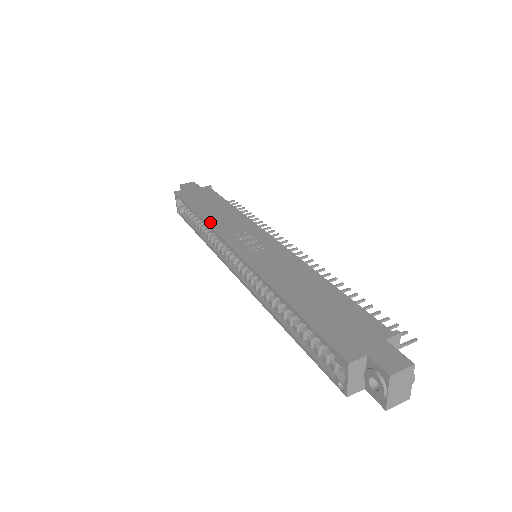
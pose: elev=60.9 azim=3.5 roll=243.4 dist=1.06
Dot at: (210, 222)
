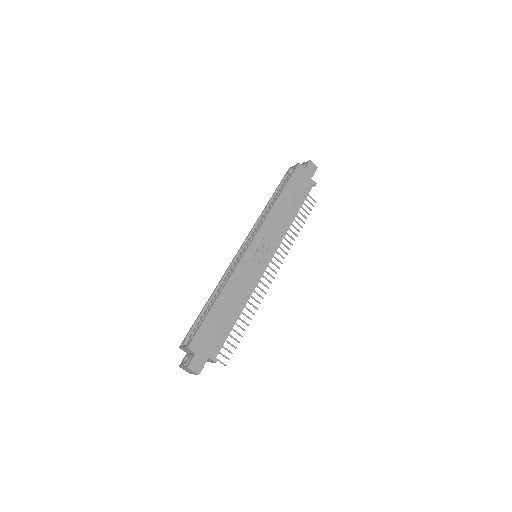
Dot at: (271, 214)
